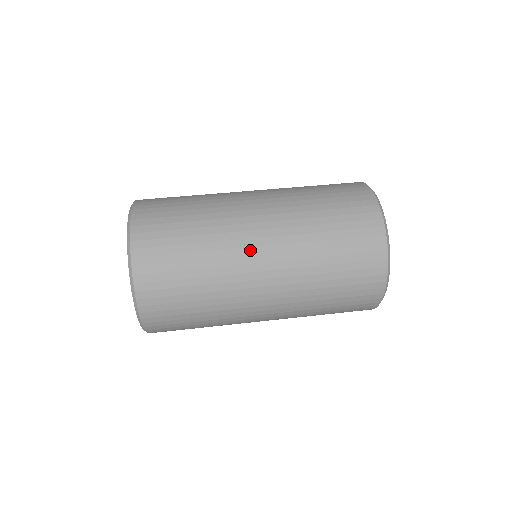
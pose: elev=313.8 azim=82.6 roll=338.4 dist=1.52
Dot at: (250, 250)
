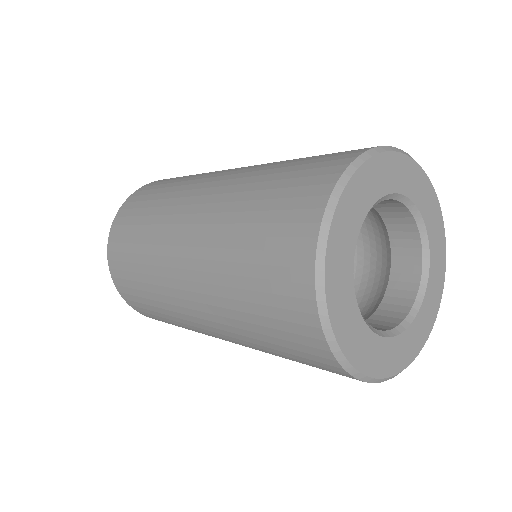
Dot at: occluded
